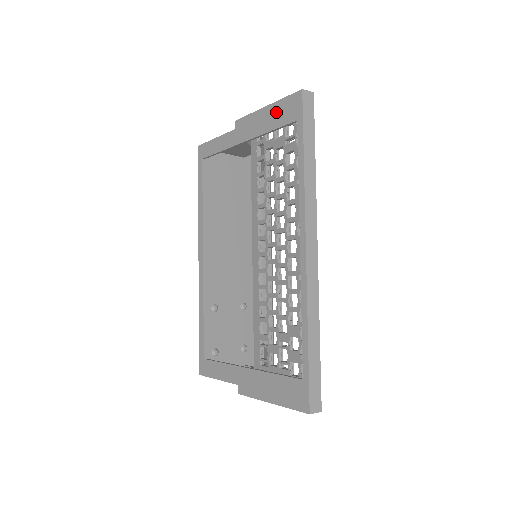
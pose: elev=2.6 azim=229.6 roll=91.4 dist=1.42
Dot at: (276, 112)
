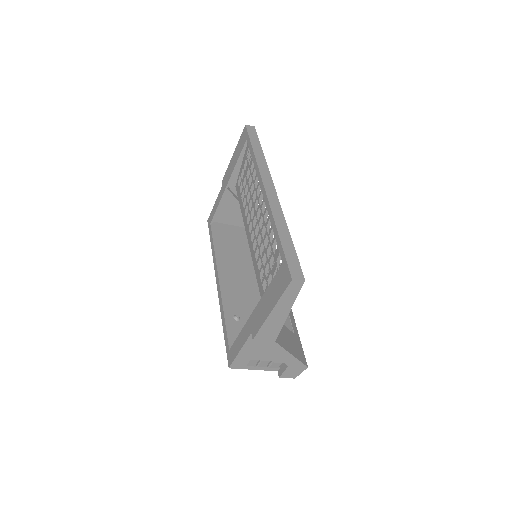
Dot at: (237, 150)
